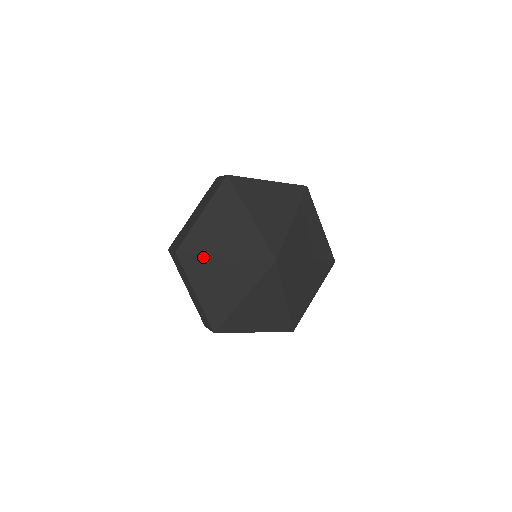
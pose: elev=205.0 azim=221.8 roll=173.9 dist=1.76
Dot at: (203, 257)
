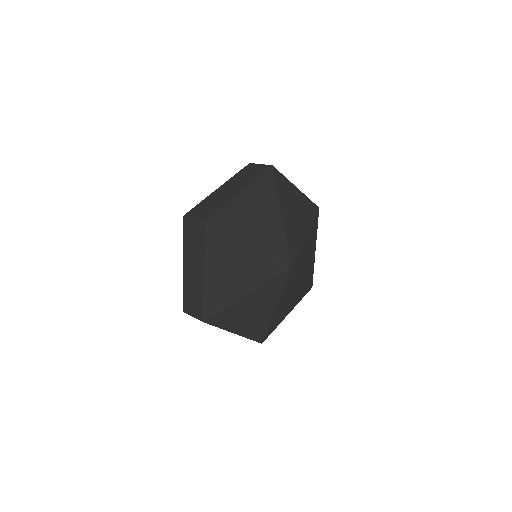
Dot at: (229, 237)
